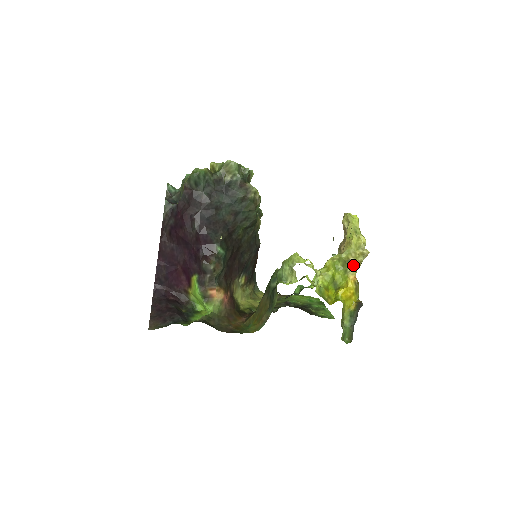
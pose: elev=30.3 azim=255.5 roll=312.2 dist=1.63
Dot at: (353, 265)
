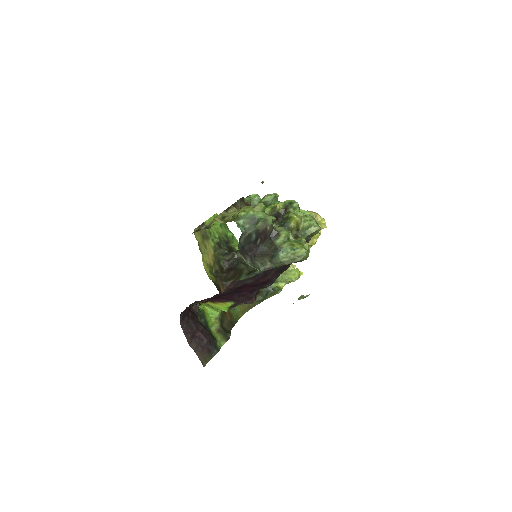
Dot at: occluded
